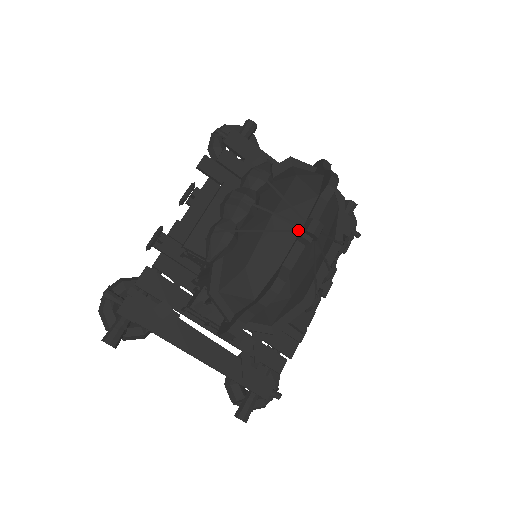
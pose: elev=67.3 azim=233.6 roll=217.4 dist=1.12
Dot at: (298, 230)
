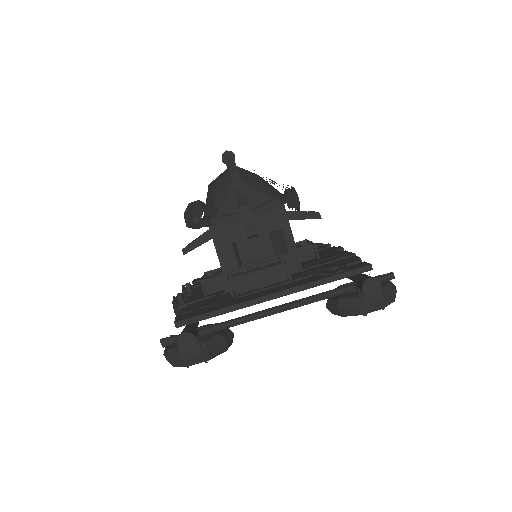
Dot at: occluded
